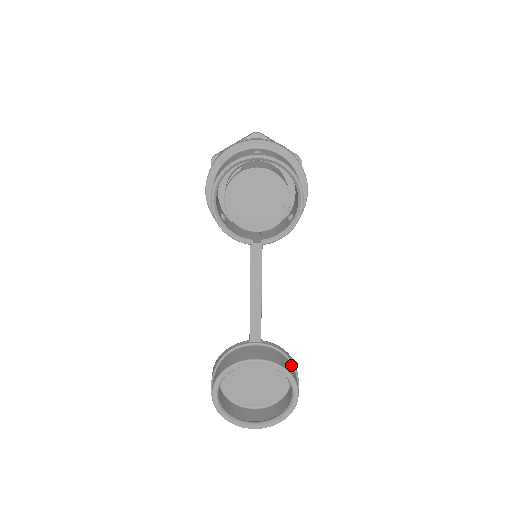
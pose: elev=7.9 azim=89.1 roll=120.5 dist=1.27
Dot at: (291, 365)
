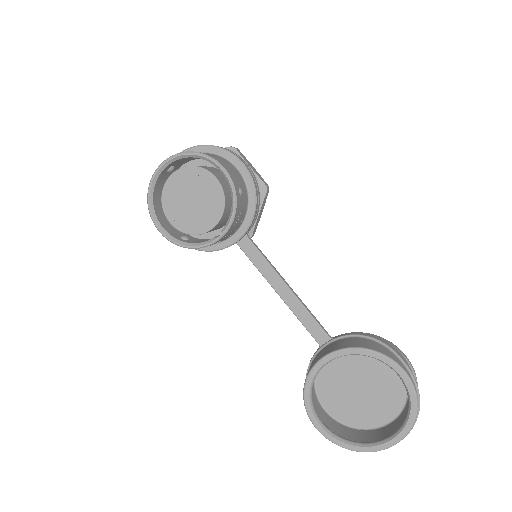
Dot at: (377, 343)
